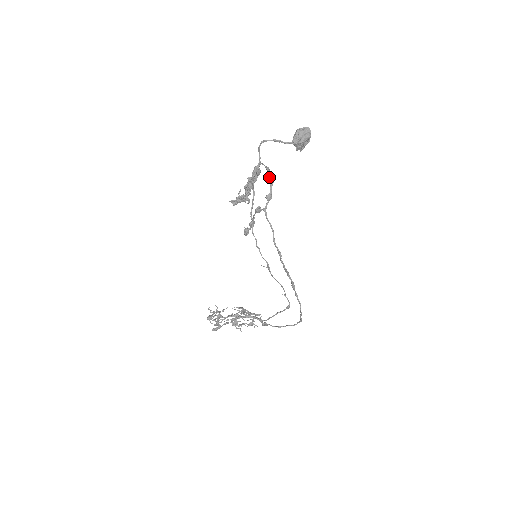
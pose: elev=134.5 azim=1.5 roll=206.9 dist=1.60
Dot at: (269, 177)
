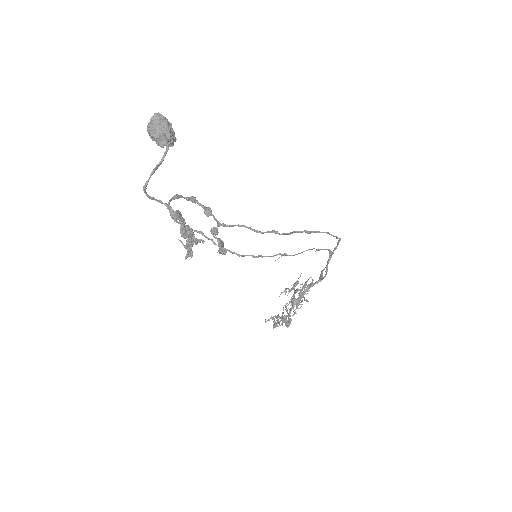
Dot at: occluded
